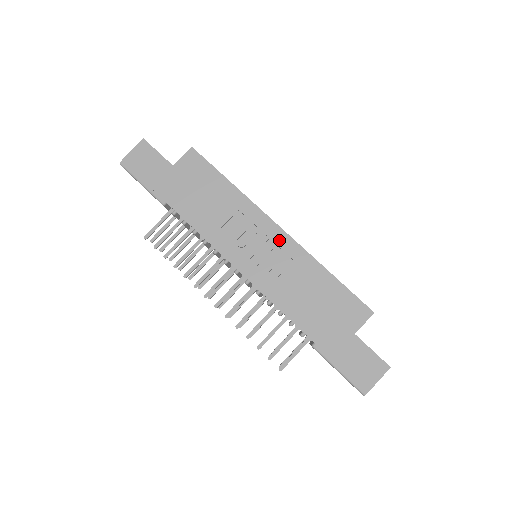
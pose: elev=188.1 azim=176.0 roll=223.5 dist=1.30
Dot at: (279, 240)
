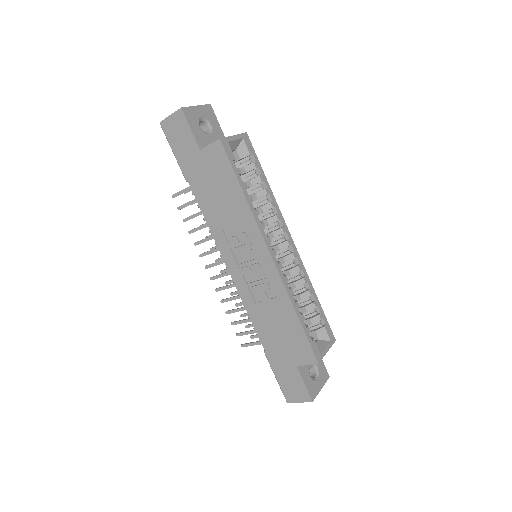
Dot at: (267, 266)
